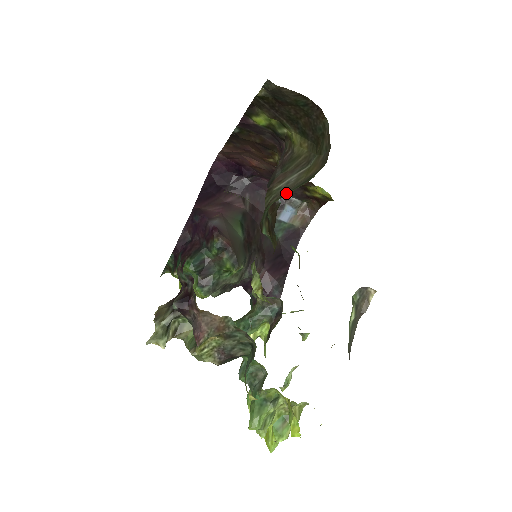
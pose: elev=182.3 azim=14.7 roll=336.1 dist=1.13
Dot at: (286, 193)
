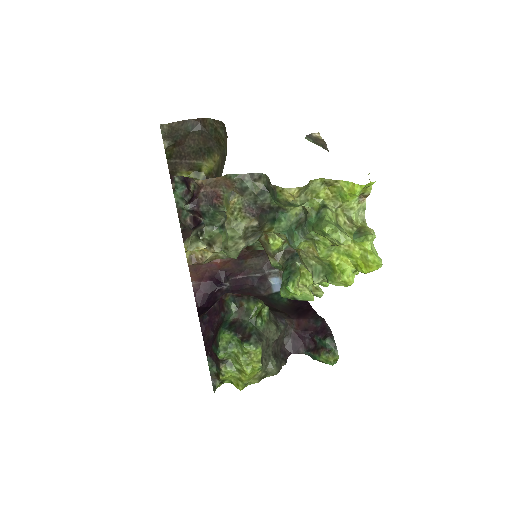
Dot at: occluded
